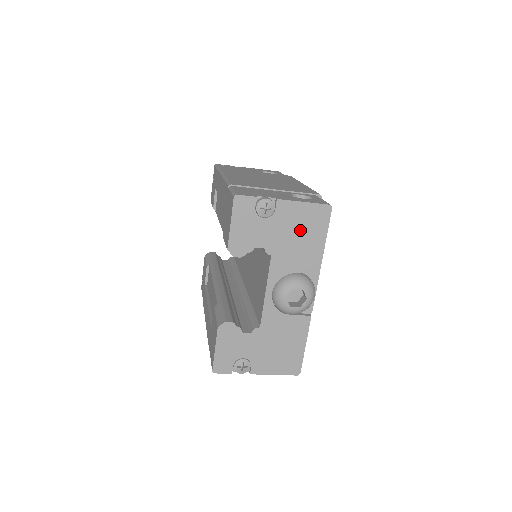
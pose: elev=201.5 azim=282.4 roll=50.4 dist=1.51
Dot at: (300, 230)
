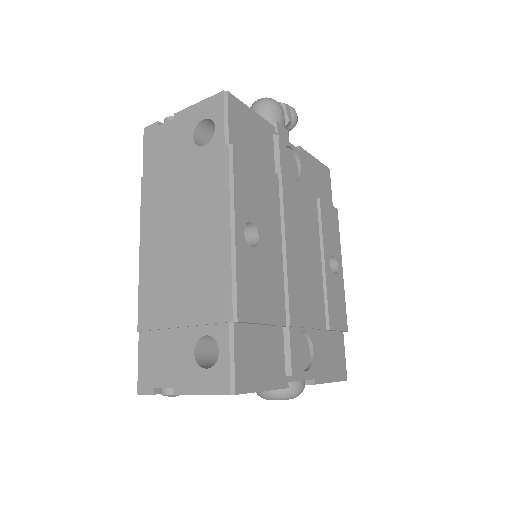
Dot at: occluded
